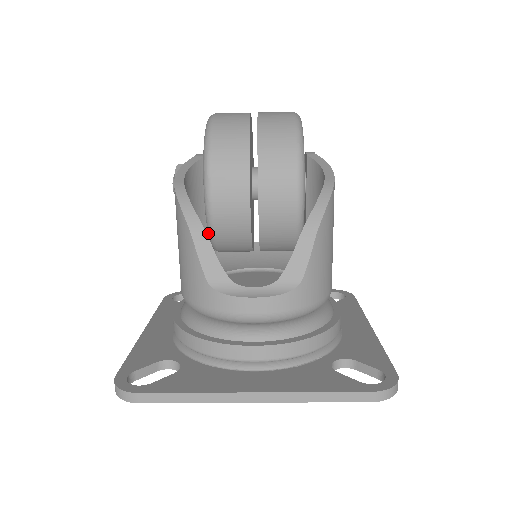
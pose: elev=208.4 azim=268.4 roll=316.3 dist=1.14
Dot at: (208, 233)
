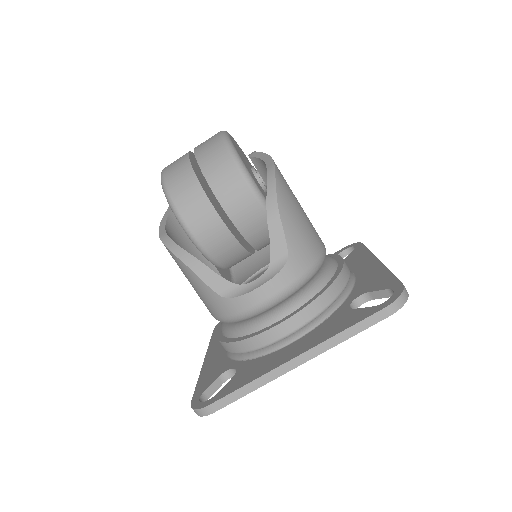
Dot at: (207, 259)
